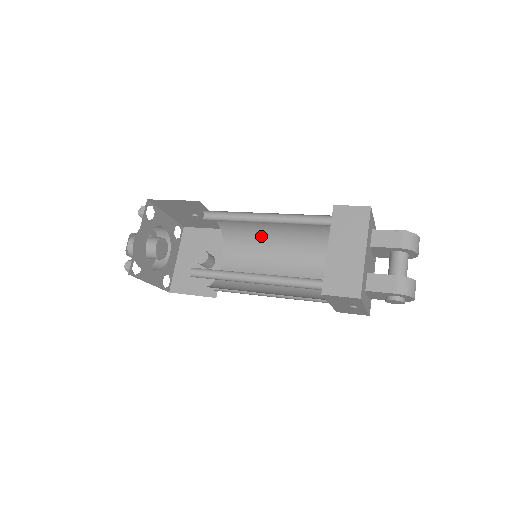
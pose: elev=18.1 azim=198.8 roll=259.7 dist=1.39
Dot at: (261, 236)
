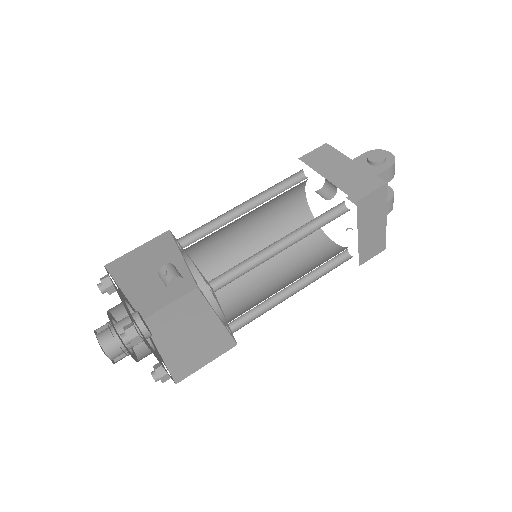
Dot at: occluded
